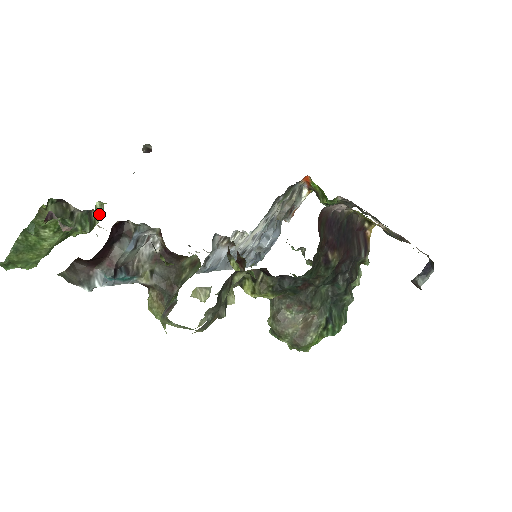
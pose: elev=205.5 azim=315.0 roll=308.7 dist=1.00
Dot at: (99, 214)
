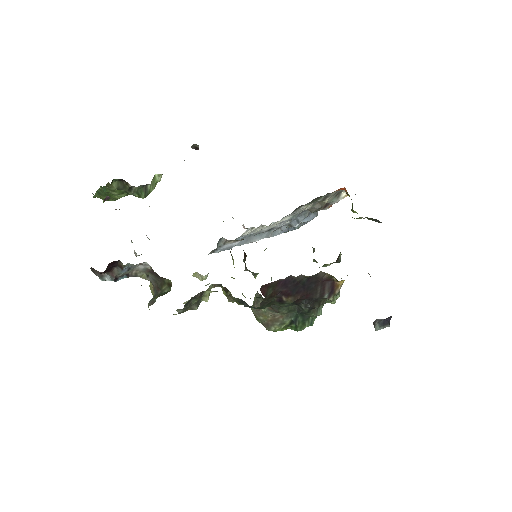
Dot at: (157, 181)
